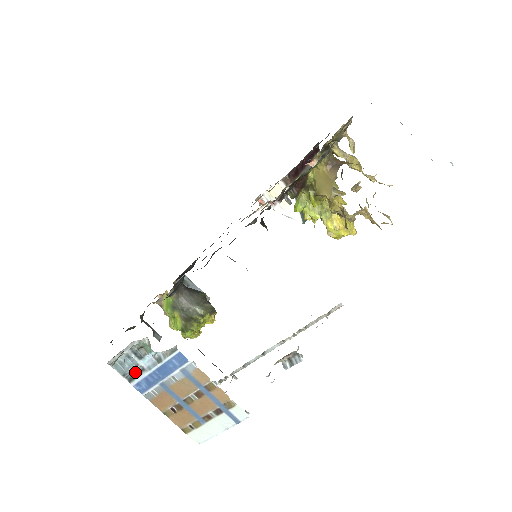
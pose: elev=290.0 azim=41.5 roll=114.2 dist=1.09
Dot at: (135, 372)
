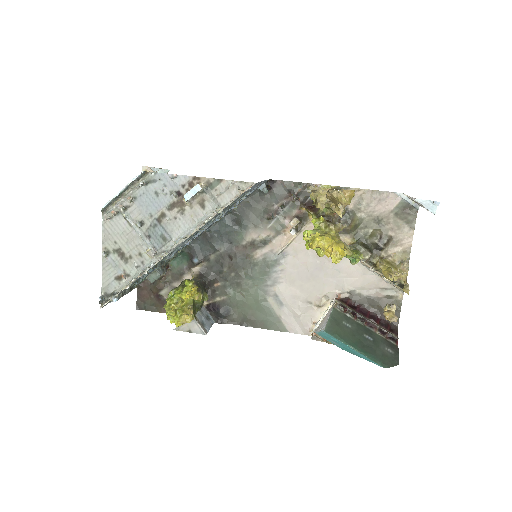
Dot at: occluded
